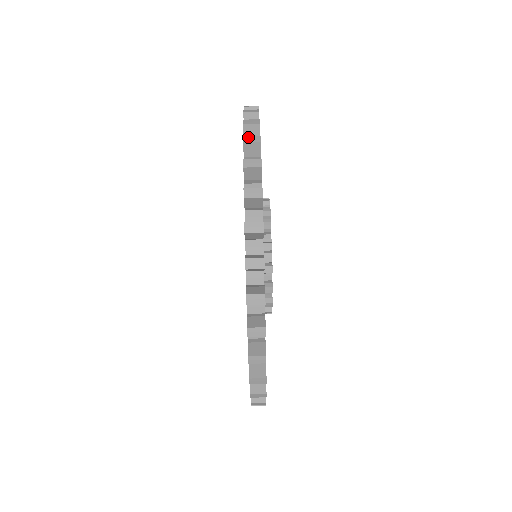
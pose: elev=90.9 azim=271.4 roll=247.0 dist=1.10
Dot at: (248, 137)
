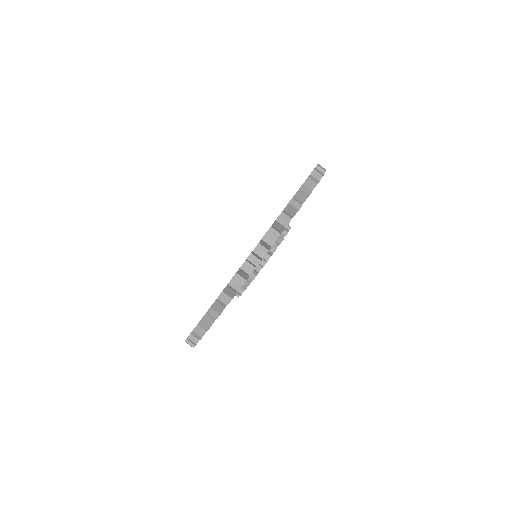
Dot at: occluded
